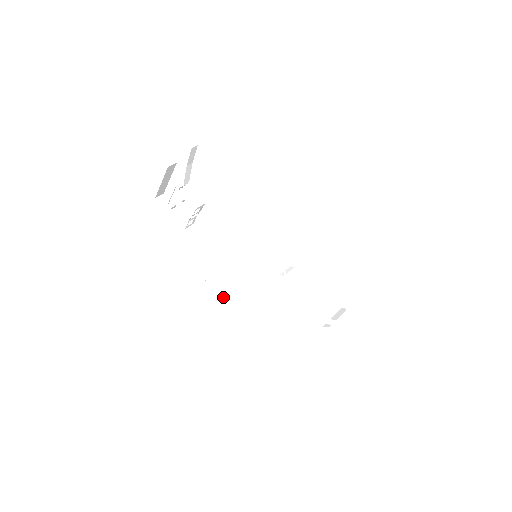
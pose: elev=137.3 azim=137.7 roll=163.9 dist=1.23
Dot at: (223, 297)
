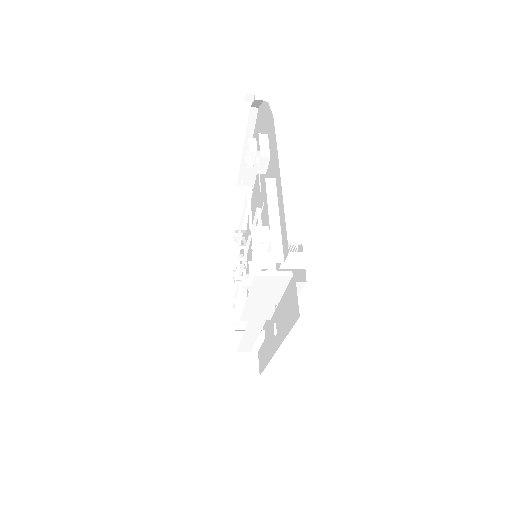
Dot at: occluded
